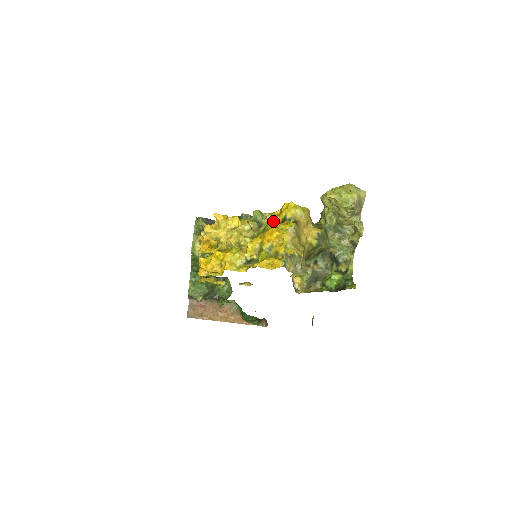
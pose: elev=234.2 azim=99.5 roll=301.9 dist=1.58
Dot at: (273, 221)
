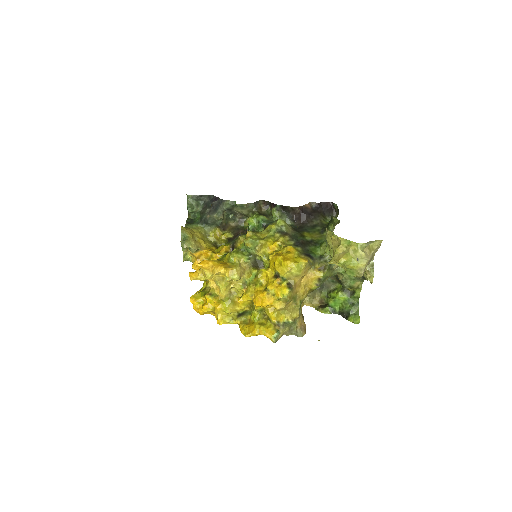
Dot at: (267, 257)
